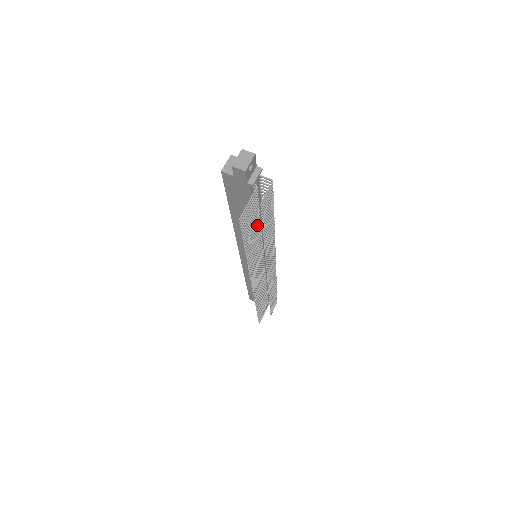
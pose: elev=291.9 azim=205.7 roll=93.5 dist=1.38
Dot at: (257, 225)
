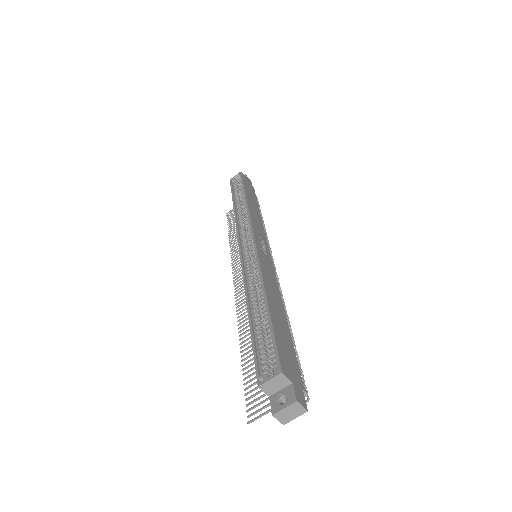
Dot at: occluded
